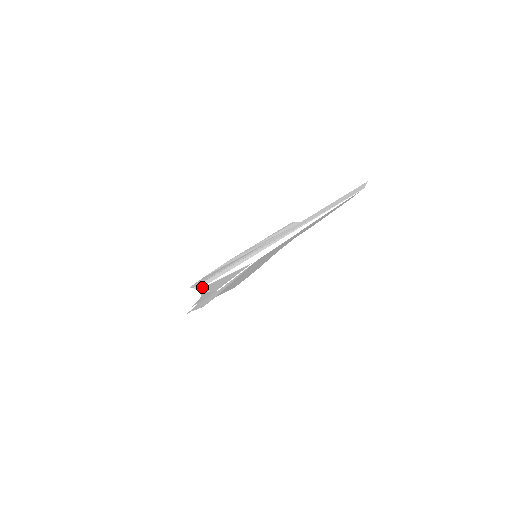
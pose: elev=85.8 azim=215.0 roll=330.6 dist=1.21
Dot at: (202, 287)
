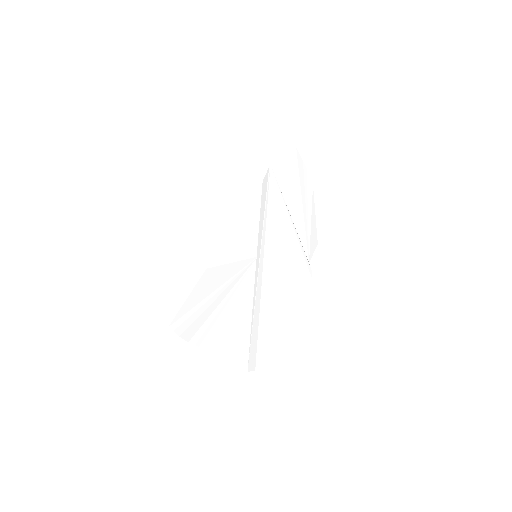
Dot at: (262, 187)
